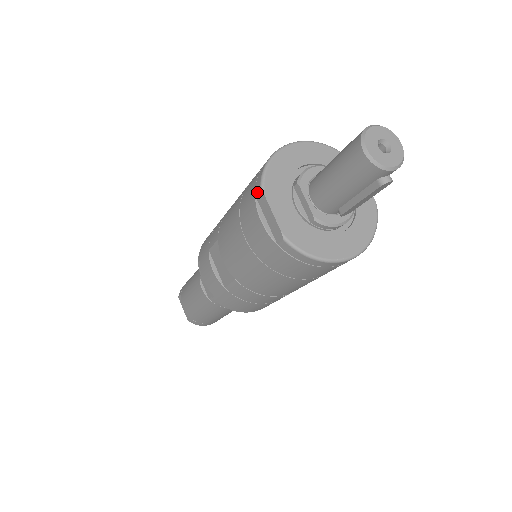
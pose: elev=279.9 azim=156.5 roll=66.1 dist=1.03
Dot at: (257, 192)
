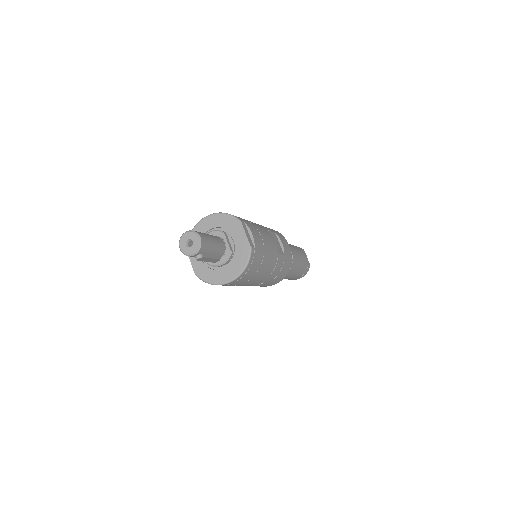
Dot at: occluded
